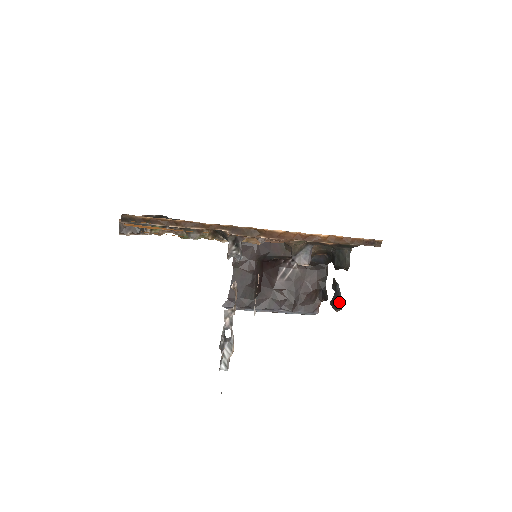
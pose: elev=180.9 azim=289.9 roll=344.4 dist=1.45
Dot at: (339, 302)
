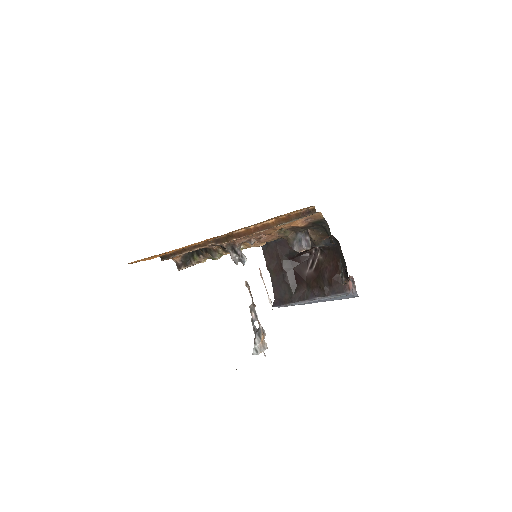
Dot at: (341, 275)
